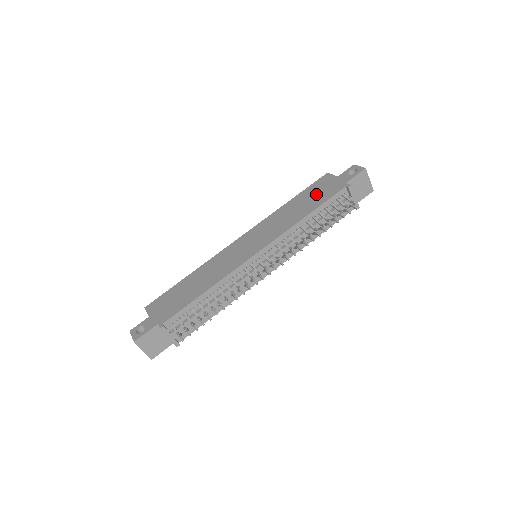
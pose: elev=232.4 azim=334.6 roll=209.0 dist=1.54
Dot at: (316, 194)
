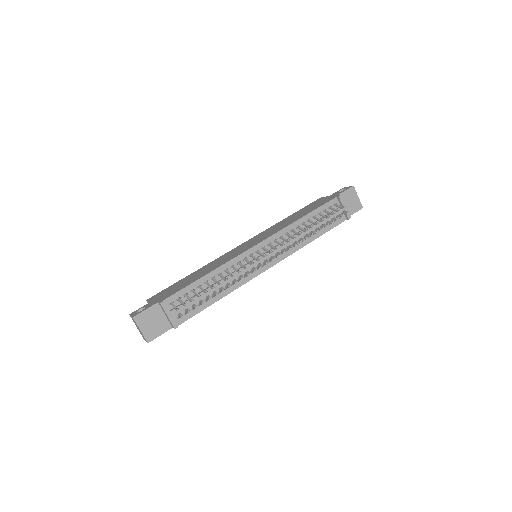
Dot at: (311, 207)
